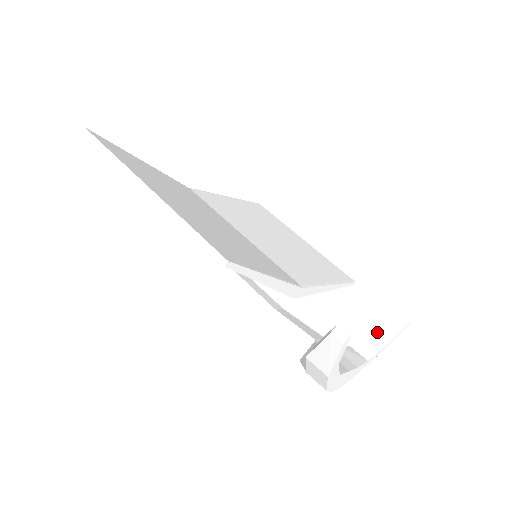
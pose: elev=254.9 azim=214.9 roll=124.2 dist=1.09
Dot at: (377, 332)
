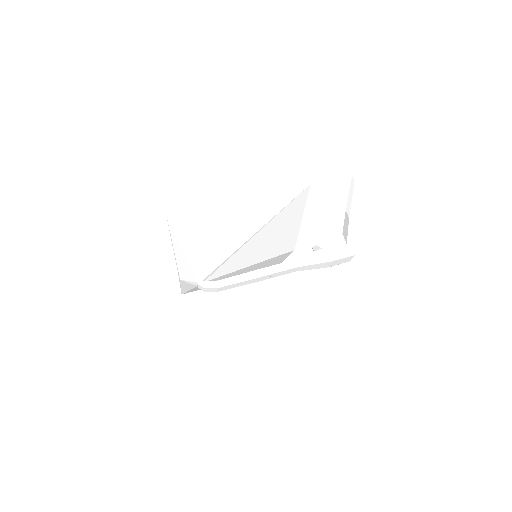
Dot at: occluded
